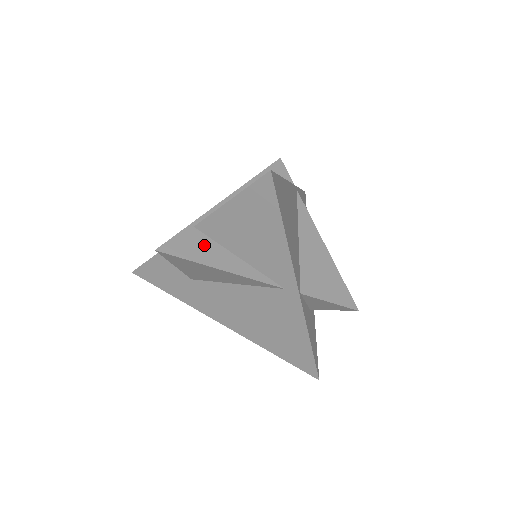
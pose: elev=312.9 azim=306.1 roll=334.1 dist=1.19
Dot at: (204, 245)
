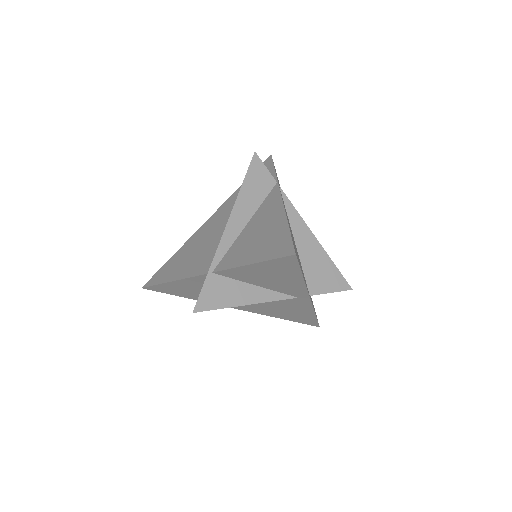
Dot at: (227, 287)
